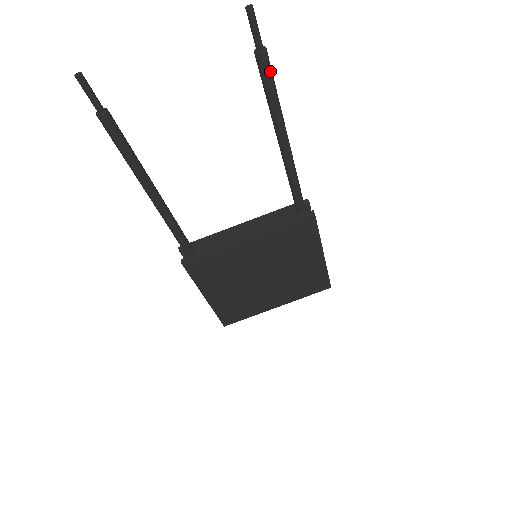
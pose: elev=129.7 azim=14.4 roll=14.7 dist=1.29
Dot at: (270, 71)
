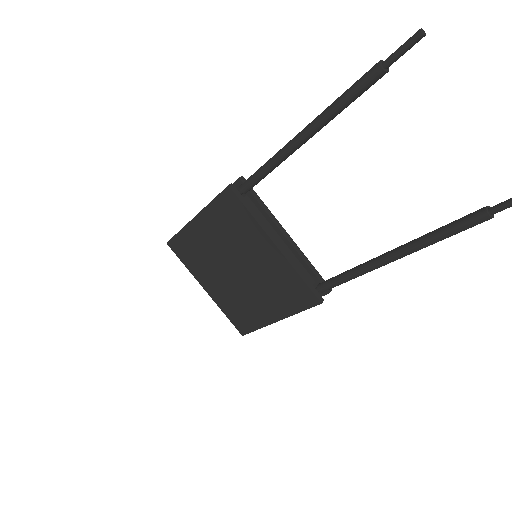
Dot at: (470, 227)
